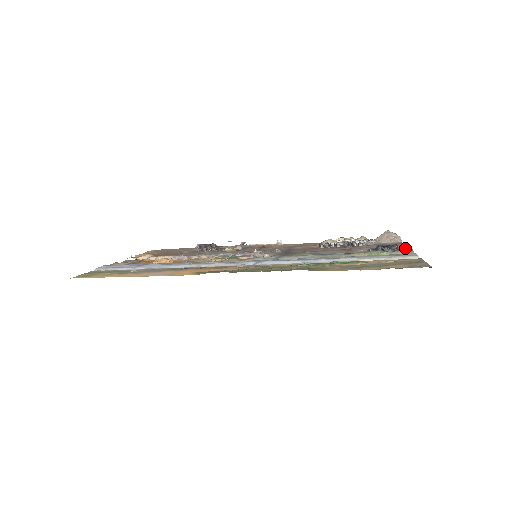
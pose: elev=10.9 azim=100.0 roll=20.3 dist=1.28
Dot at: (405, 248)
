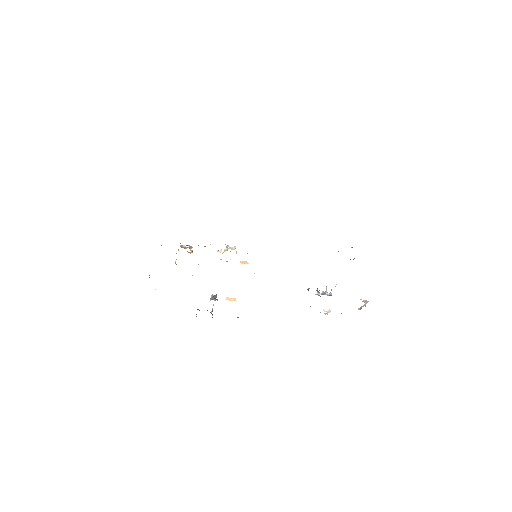
Dot at: occluded
